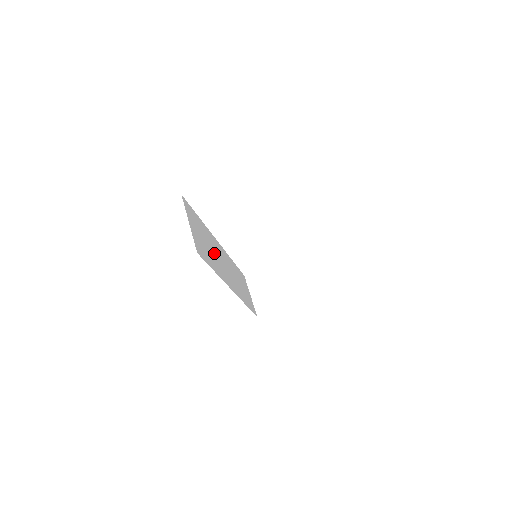
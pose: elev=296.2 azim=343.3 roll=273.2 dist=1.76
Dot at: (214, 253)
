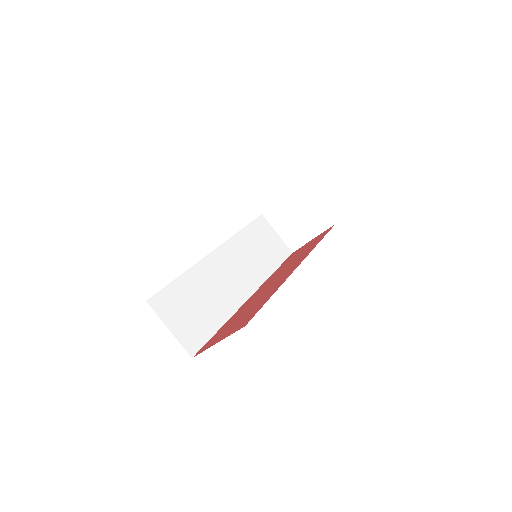
Dot at: (213, 291)
